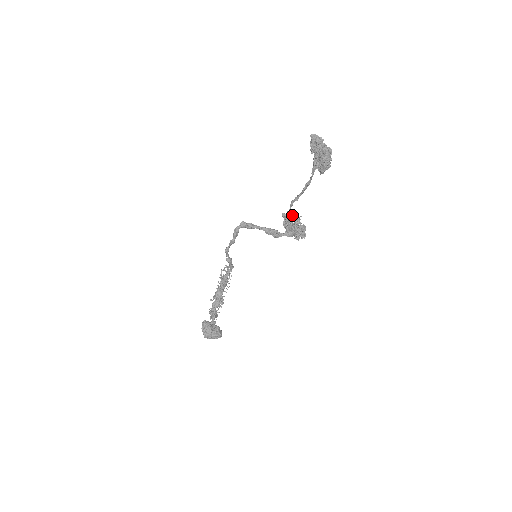
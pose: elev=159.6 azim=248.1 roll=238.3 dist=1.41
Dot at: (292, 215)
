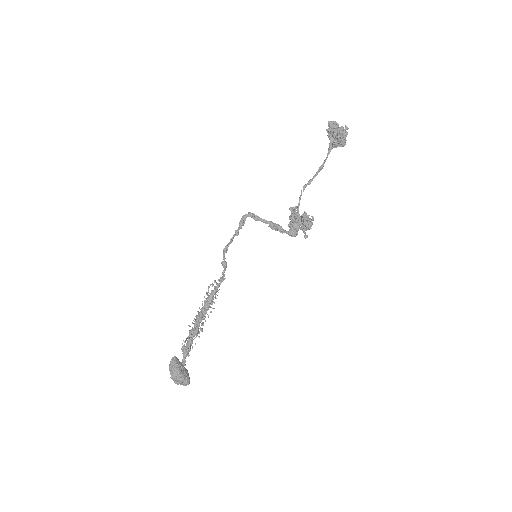
Dot at: occluded
